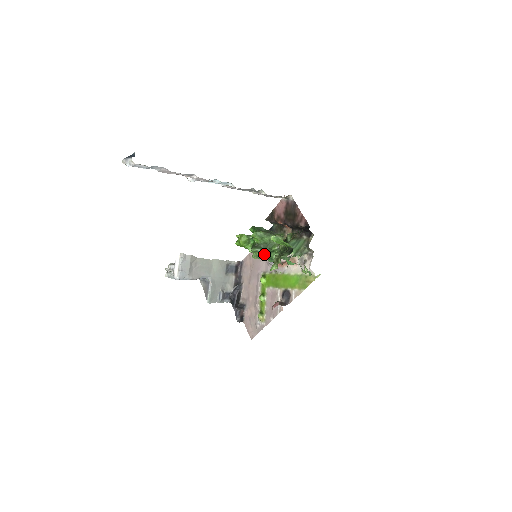
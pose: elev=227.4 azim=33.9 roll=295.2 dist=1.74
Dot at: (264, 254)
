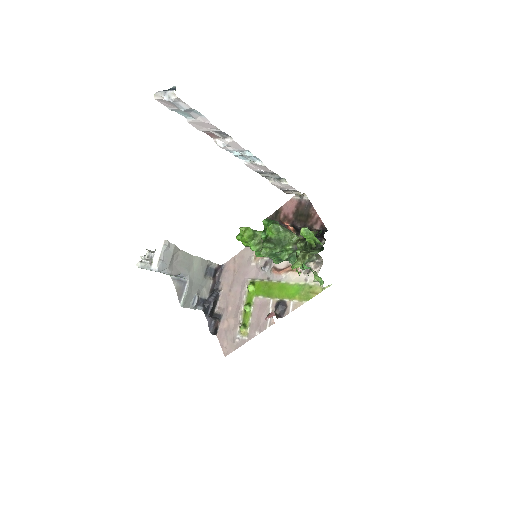
Dot at: (274, 252)
